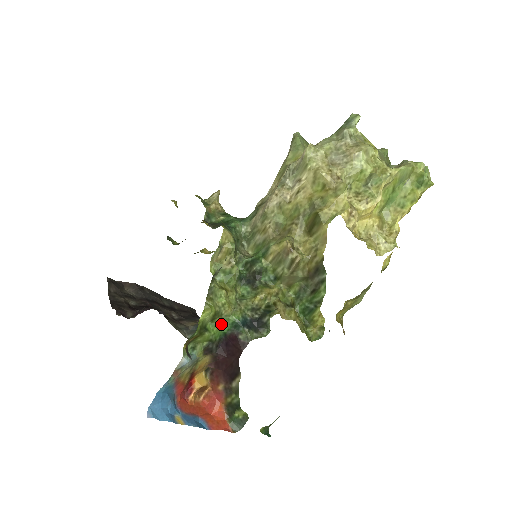
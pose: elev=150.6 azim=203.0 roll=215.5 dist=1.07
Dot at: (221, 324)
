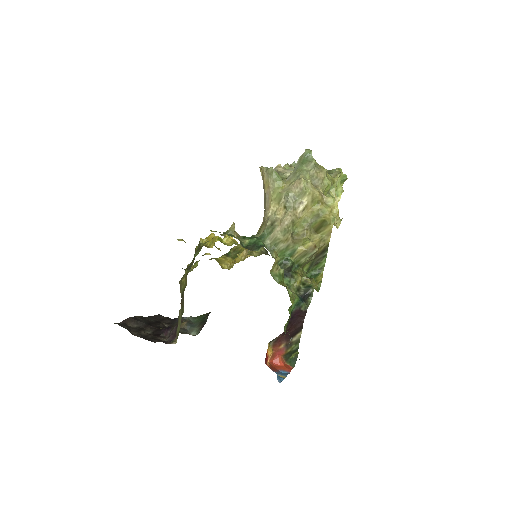
Dot at: (291, 307)
